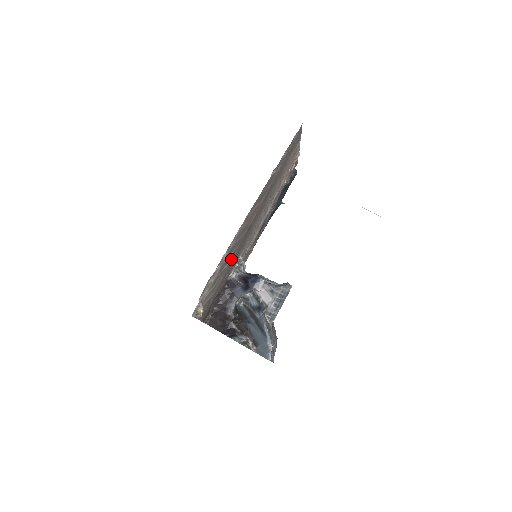
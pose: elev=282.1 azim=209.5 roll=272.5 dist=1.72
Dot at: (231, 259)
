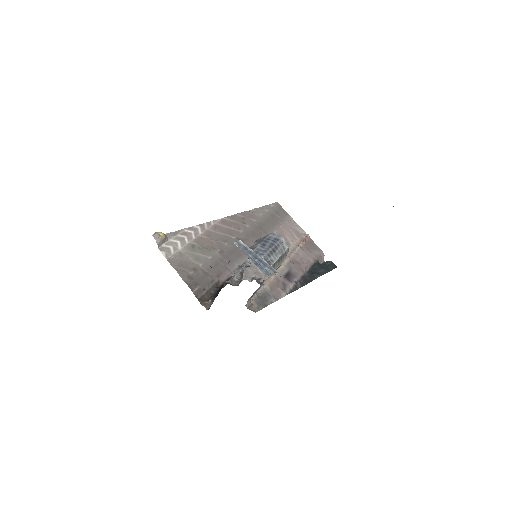
Dot at: (221, 250)
